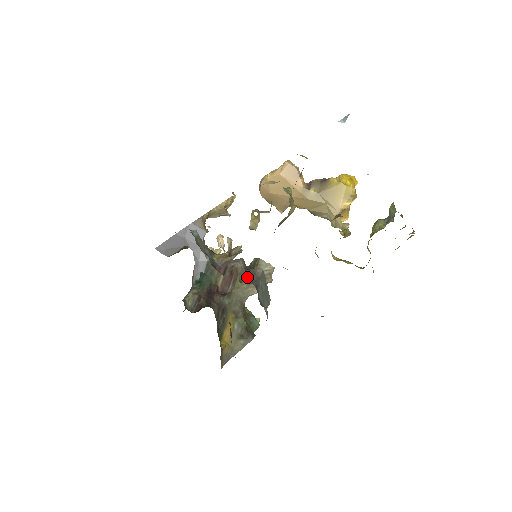
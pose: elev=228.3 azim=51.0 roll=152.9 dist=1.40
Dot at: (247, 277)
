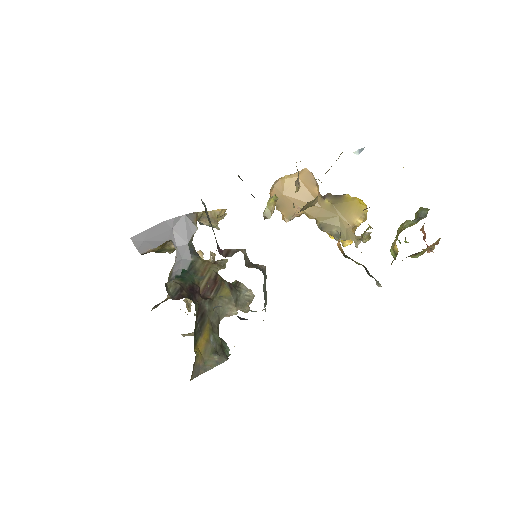
Dot at: (252, 265)
